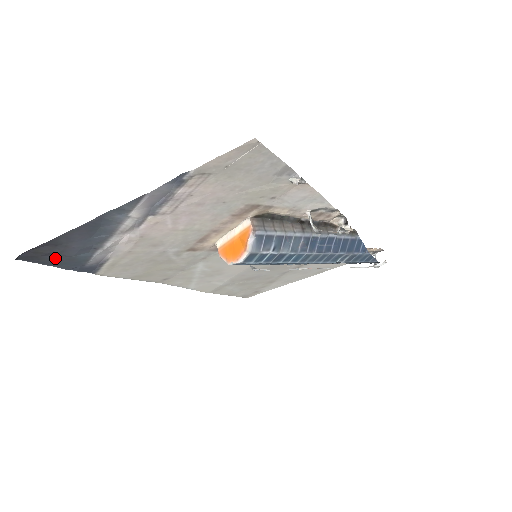
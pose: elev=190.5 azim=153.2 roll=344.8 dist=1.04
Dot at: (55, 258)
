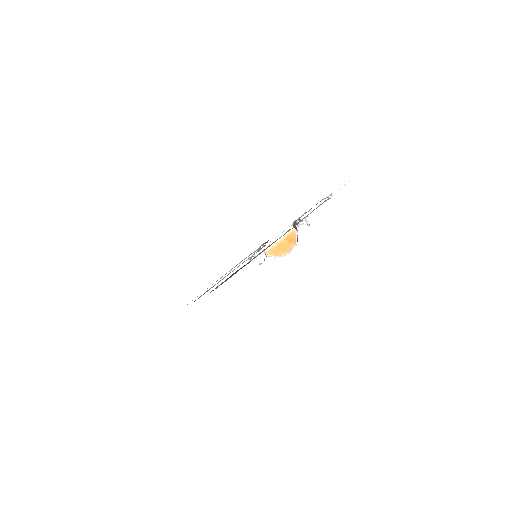
Dot at: occluded
